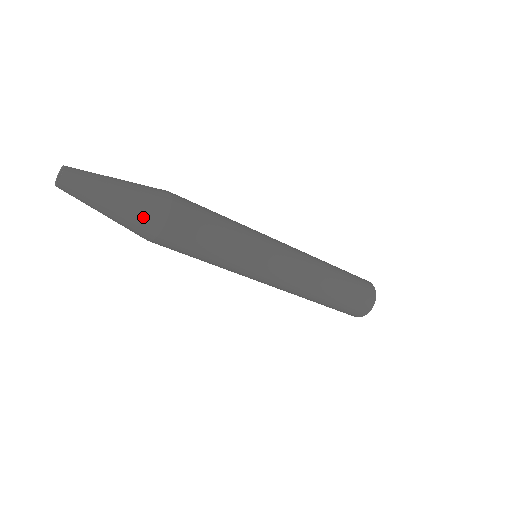
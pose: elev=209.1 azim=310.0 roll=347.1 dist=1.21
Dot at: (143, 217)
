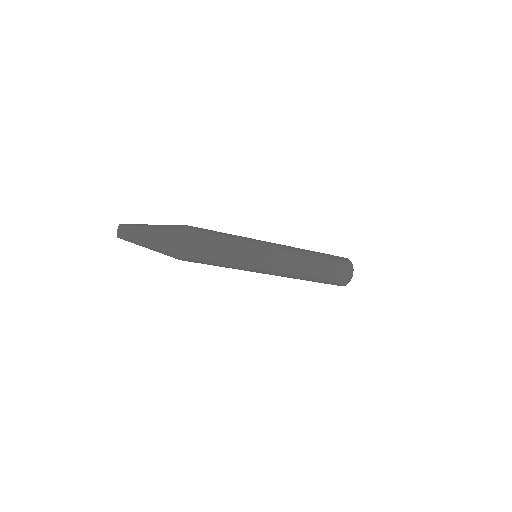
Dot at: (168, 255)
